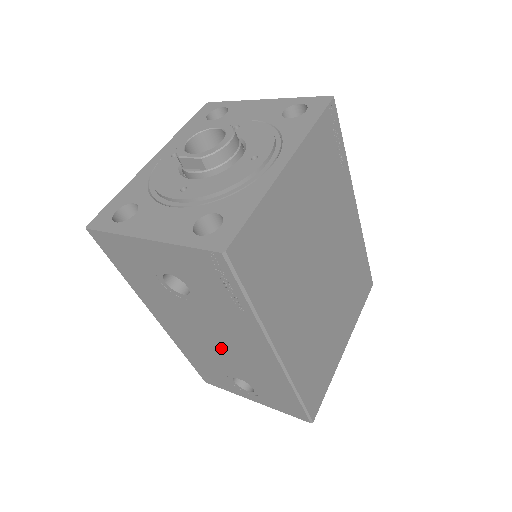
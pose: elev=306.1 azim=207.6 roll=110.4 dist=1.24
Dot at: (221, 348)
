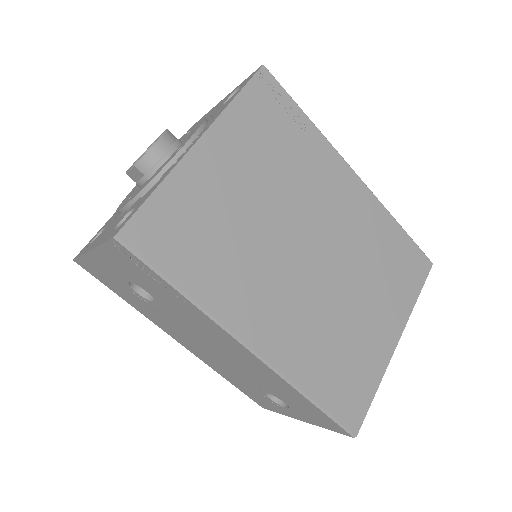
Dot at: (224, 357)
